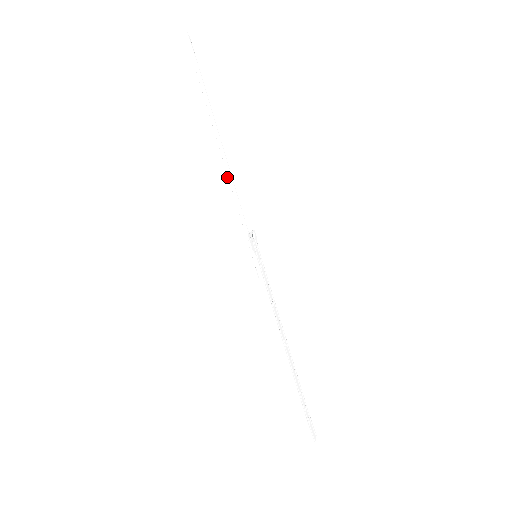
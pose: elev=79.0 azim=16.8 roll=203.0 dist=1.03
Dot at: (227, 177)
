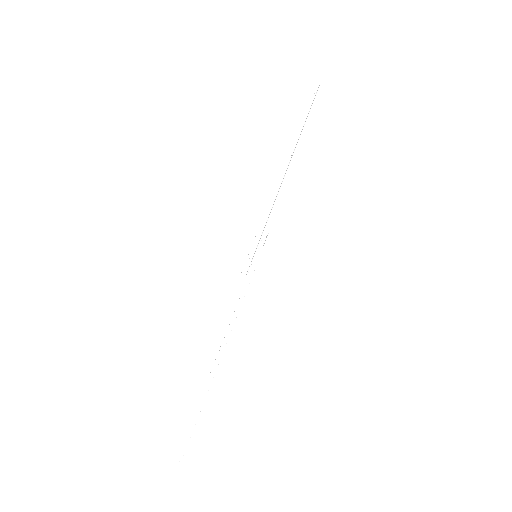
Dot at: (276, 185)
